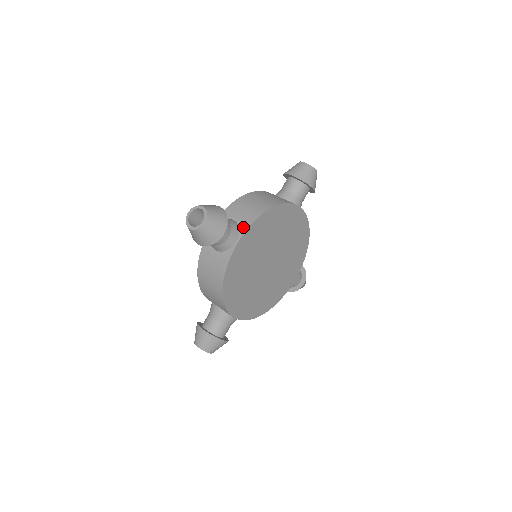
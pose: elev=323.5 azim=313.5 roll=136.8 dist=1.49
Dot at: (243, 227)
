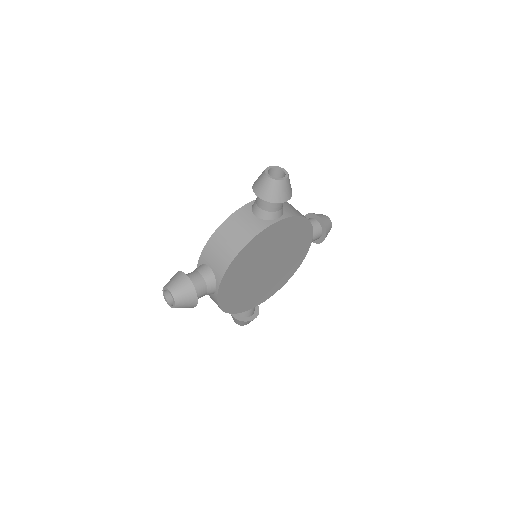
Dot at: (218, 278)
